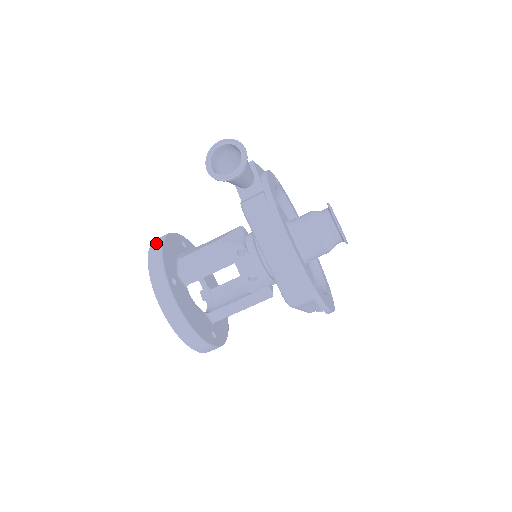
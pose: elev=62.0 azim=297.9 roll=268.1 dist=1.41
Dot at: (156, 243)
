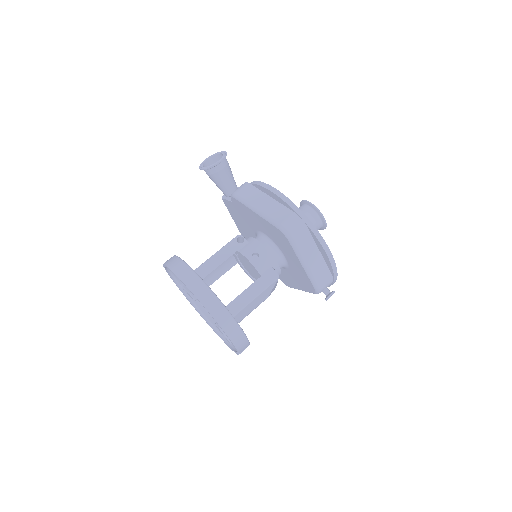
Dot at: occluded
